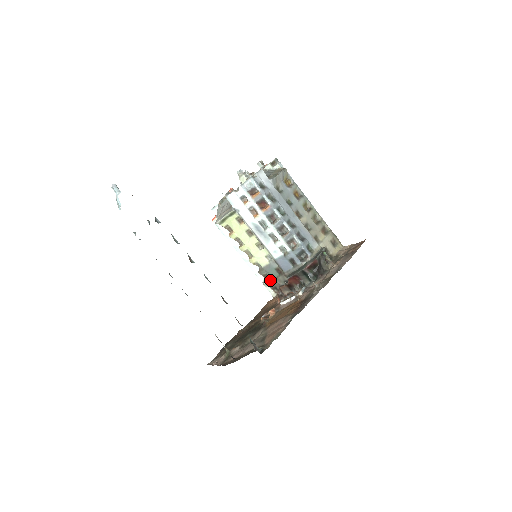
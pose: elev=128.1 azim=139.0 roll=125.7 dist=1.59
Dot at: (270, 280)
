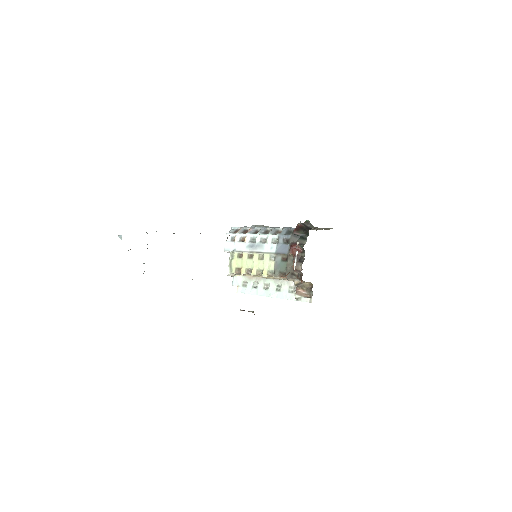
Dot at: (285, 273)
